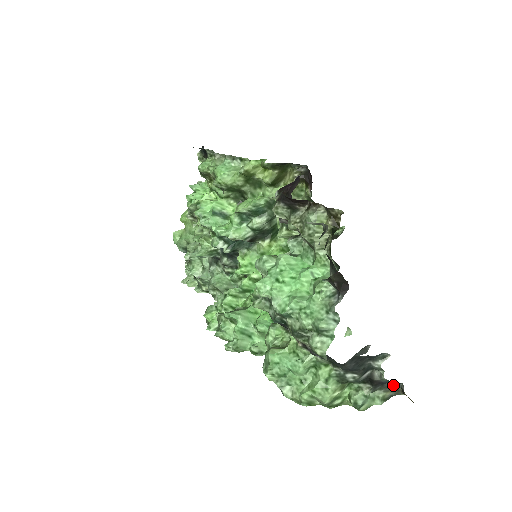
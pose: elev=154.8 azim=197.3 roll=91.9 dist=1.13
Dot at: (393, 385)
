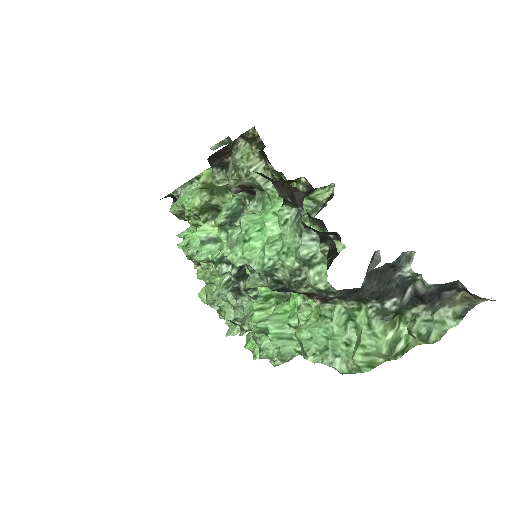
Dot at: (454, 292)
